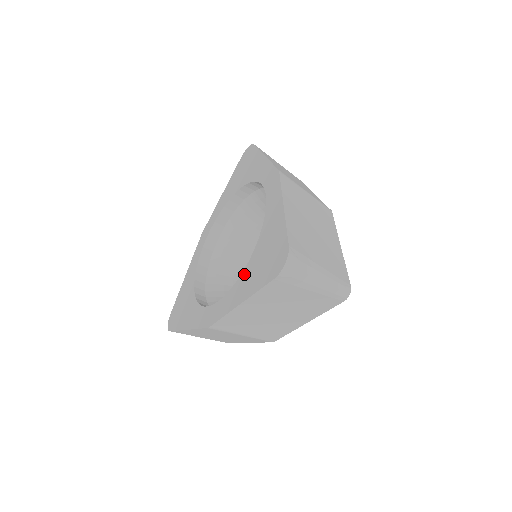
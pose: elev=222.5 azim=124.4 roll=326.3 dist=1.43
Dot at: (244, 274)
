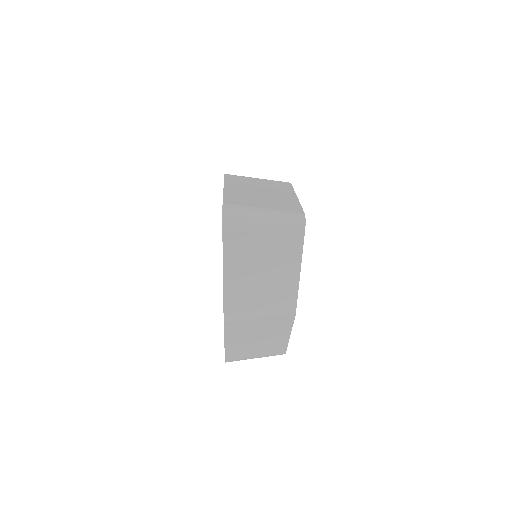
Dot at: occluded
